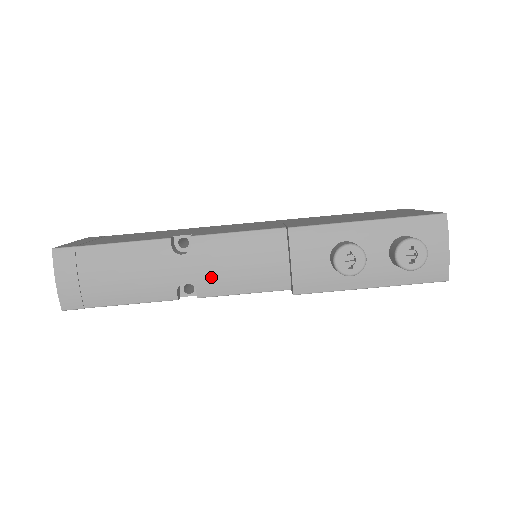
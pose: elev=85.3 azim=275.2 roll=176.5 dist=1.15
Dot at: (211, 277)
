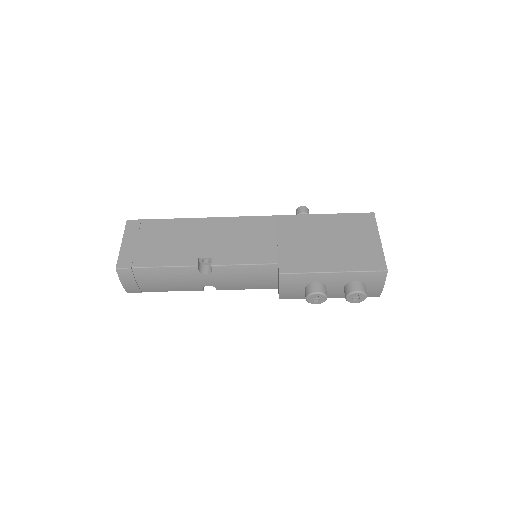
Dot at: (226, 284)
